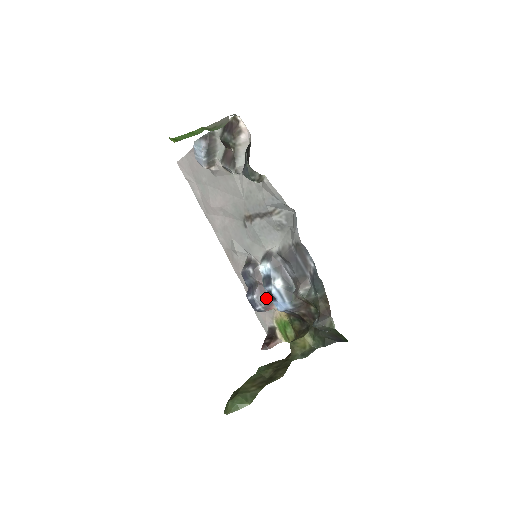
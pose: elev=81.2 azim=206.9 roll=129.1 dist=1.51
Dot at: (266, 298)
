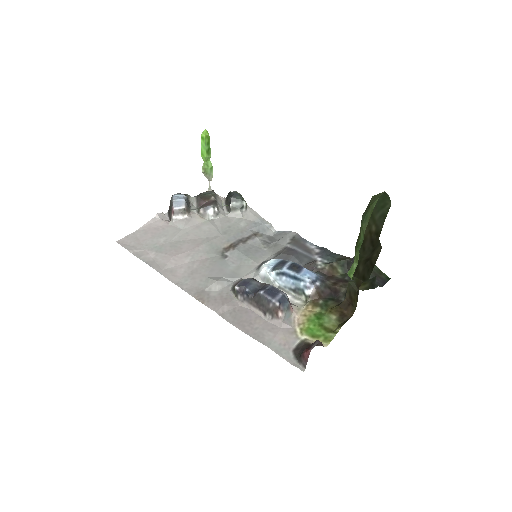
Dot at: occluded
